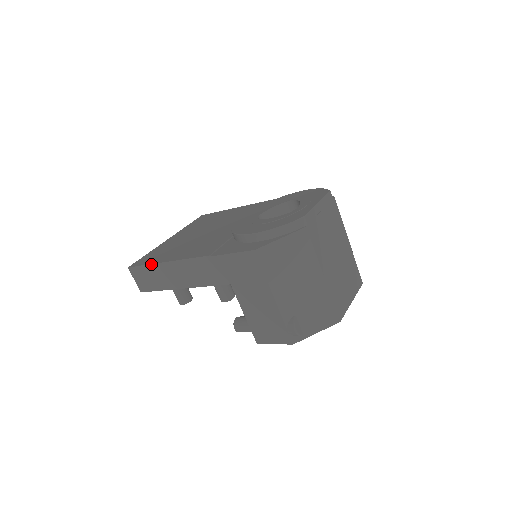
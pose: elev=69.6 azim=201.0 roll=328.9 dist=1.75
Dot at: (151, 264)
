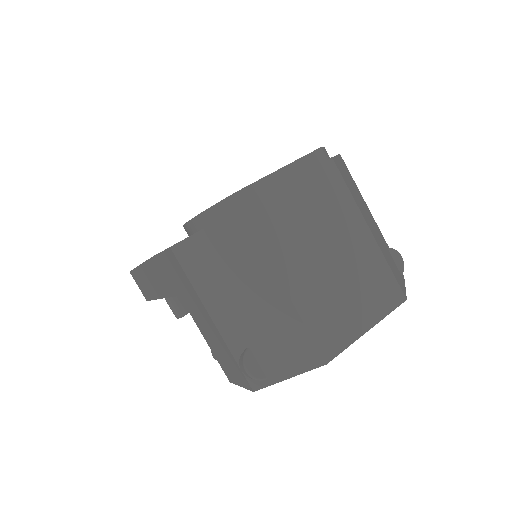
Dot at: (135, 268)
